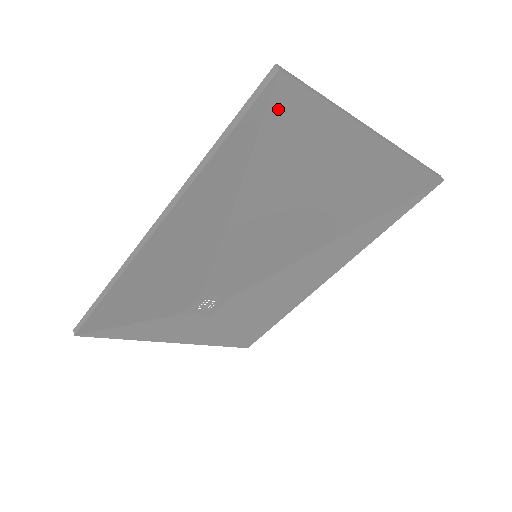
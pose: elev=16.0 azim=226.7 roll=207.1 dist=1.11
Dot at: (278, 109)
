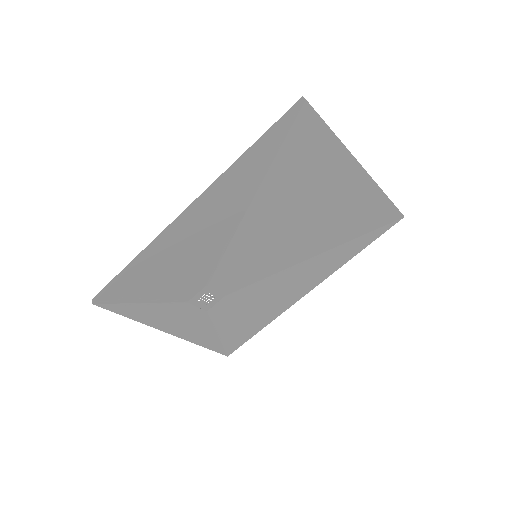
Dot at: (299, 129)
